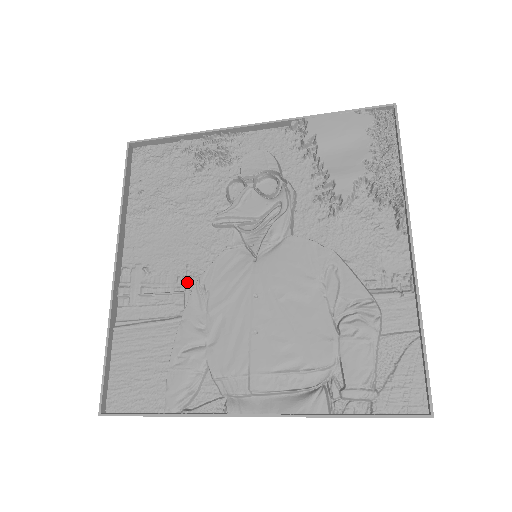
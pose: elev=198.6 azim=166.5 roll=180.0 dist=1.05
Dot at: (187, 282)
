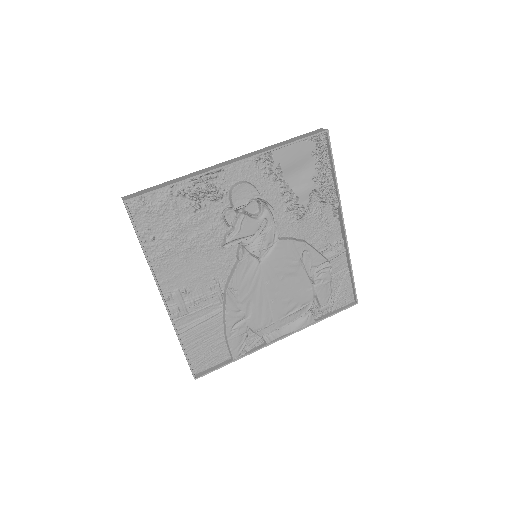
Dot at: (218, 289)
